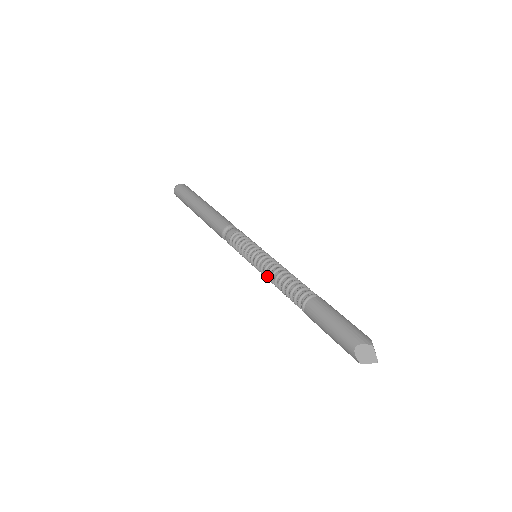
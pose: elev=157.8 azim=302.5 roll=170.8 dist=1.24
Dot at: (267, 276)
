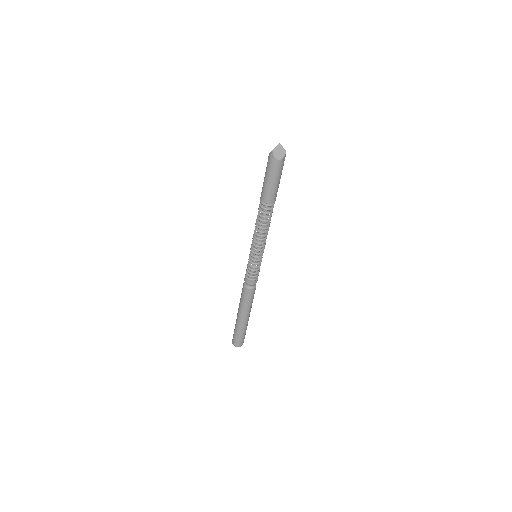
Dot at: (253, 236)
